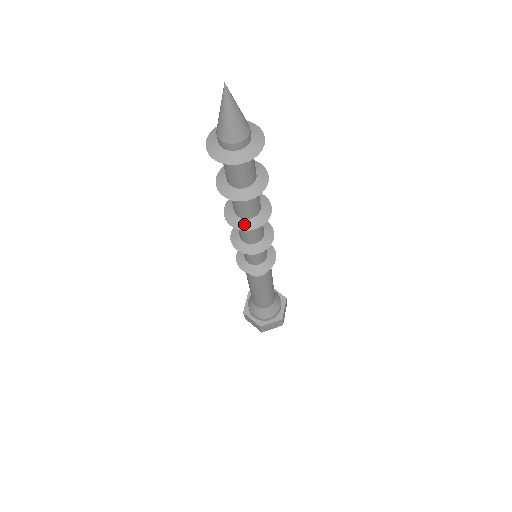
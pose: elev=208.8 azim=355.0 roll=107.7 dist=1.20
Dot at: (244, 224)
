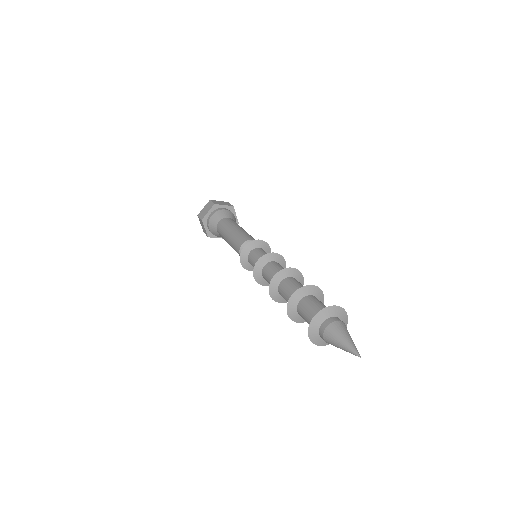
Dot at: occluded
